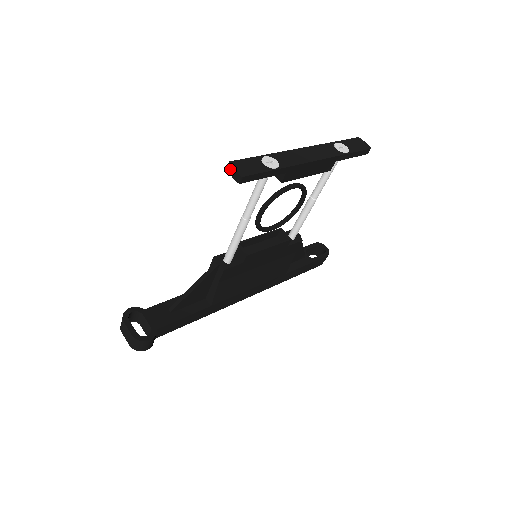
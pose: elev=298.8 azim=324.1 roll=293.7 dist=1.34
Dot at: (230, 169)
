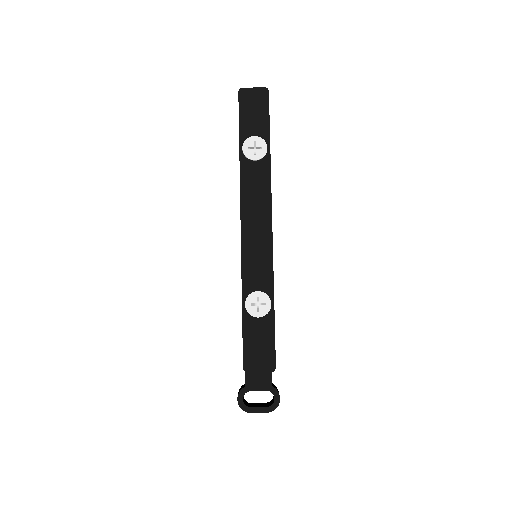
Dot at: (253, 372)
